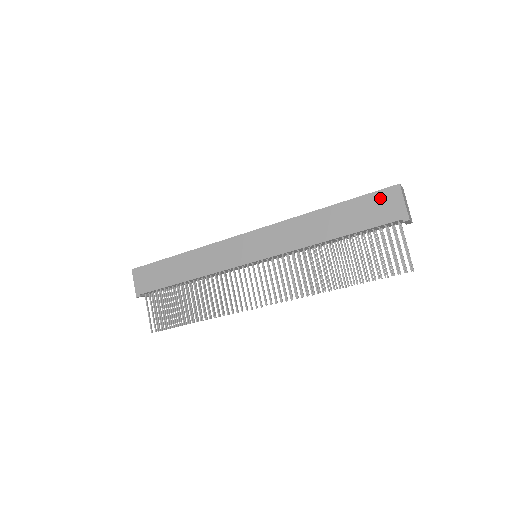
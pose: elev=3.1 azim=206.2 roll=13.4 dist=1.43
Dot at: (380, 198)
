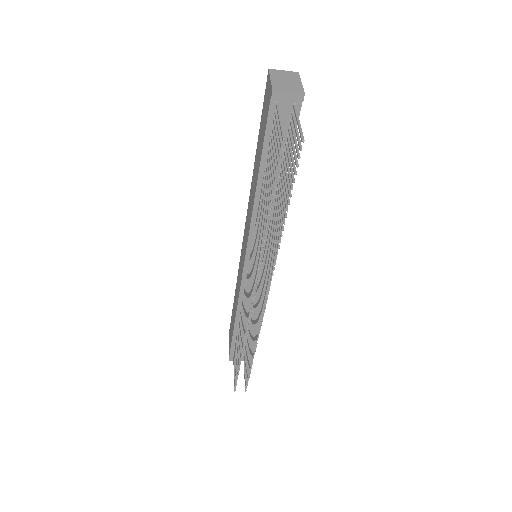
Dot at: (265, 100)
